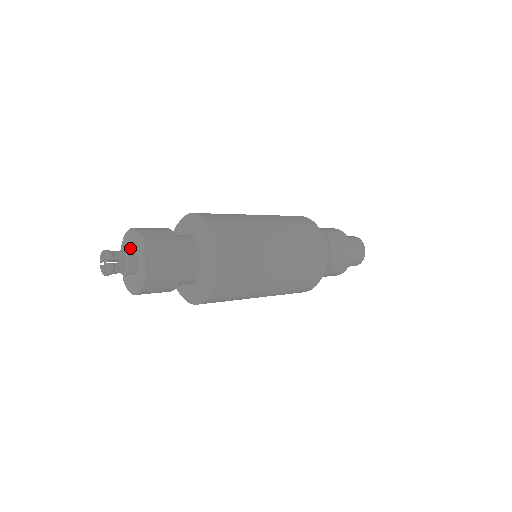
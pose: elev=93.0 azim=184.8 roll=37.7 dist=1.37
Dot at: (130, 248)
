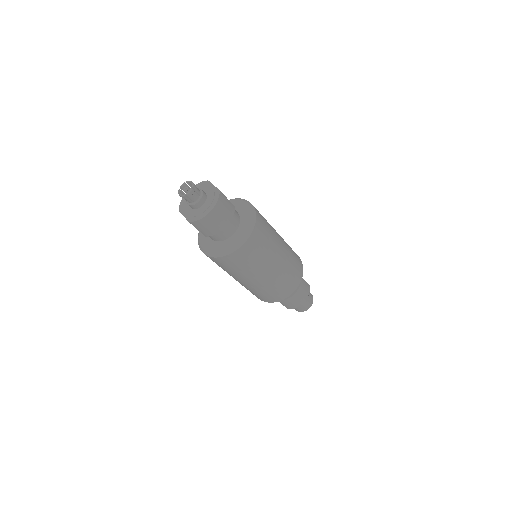
Dot at: occluded
